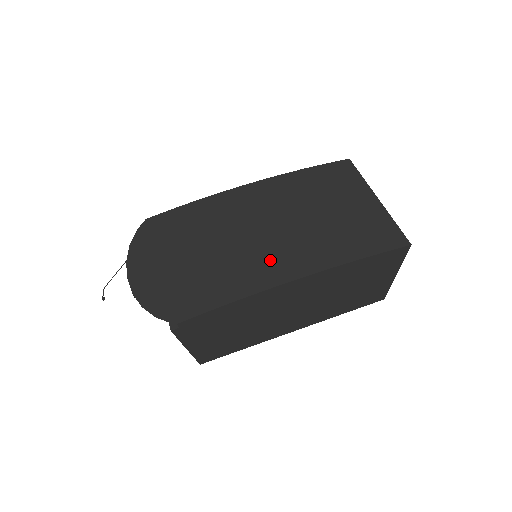
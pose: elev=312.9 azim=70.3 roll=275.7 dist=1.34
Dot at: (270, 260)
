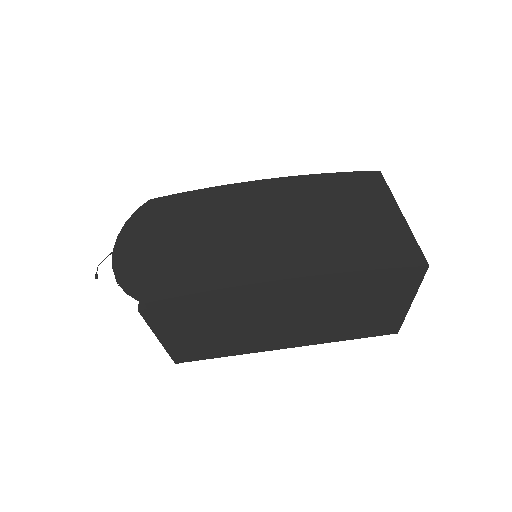
Dot at: (262, 255)
